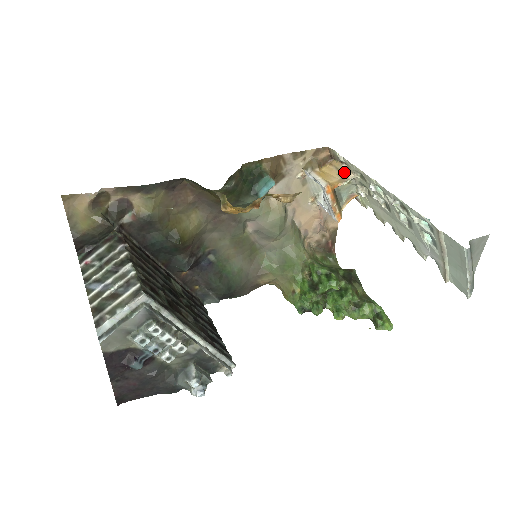
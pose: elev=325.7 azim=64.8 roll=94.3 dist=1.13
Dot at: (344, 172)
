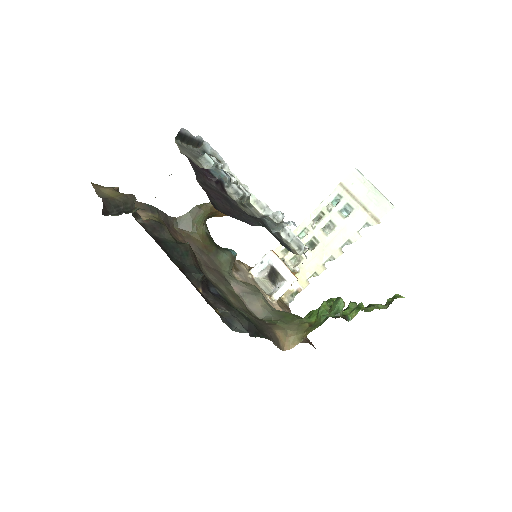
Dot at: occluded
